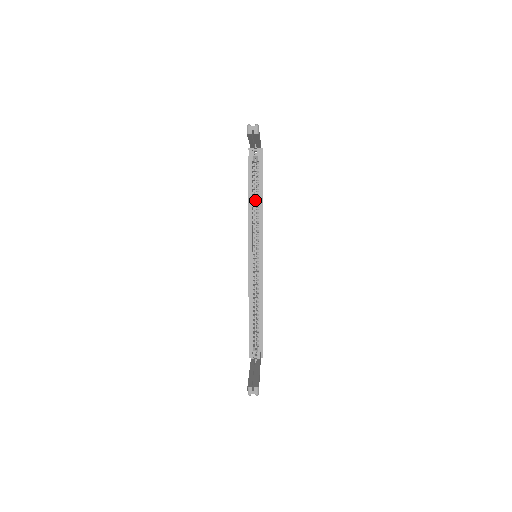
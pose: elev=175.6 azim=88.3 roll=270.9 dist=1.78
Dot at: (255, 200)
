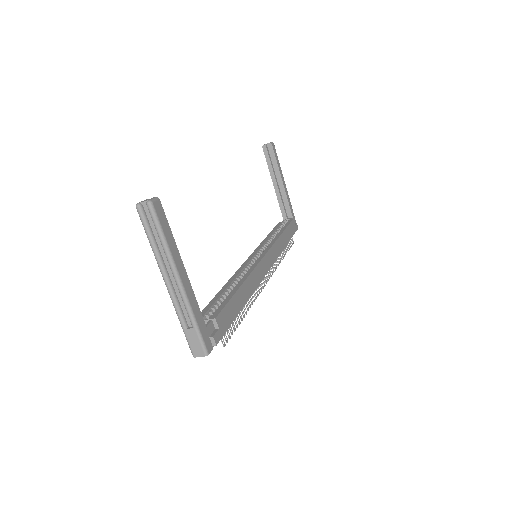
Dot at: occluded
